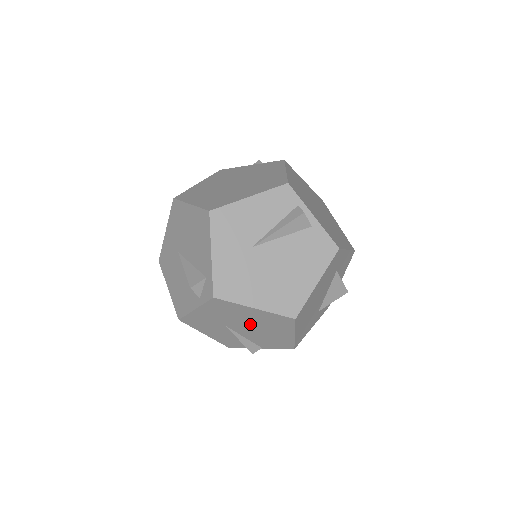
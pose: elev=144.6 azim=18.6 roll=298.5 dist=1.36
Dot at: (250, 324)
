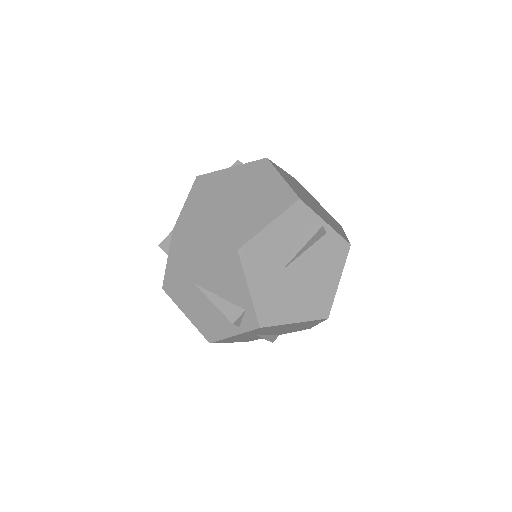
Dot at: (281, 329)
